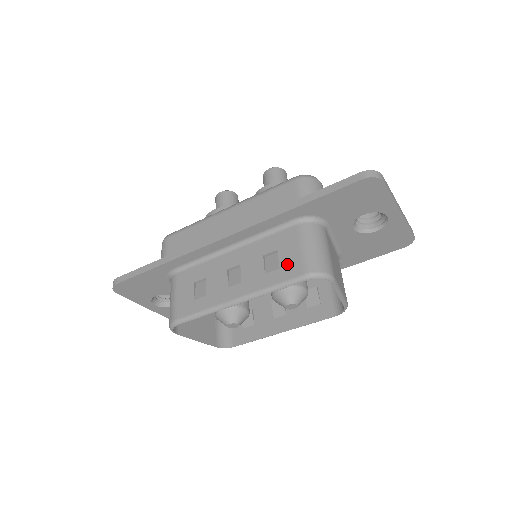
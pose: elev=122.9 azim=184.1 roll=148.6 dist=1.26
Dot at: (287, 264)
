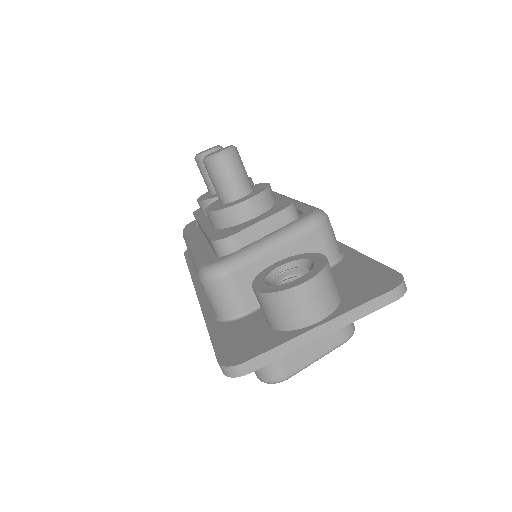
Dot at: occluded
